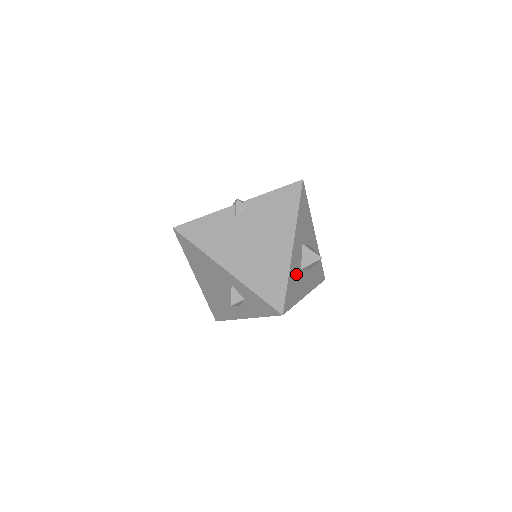
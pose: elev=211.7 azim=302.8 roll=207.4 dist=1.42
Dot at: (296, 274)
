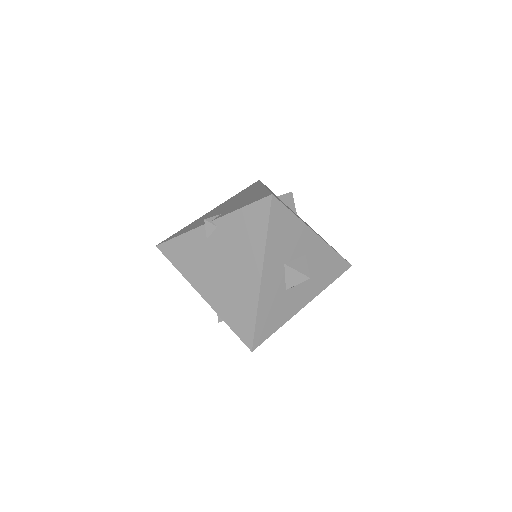
Dot at: (275, 300)
